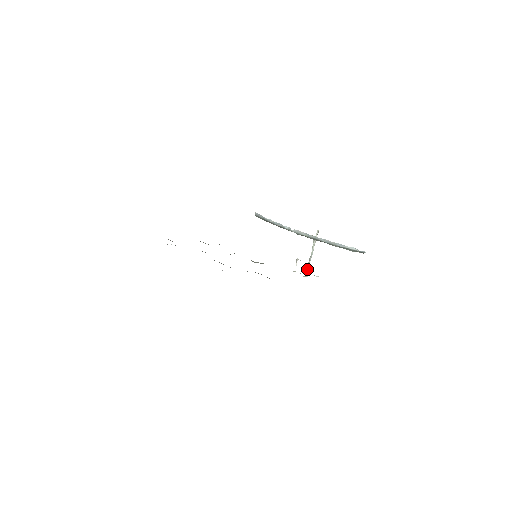
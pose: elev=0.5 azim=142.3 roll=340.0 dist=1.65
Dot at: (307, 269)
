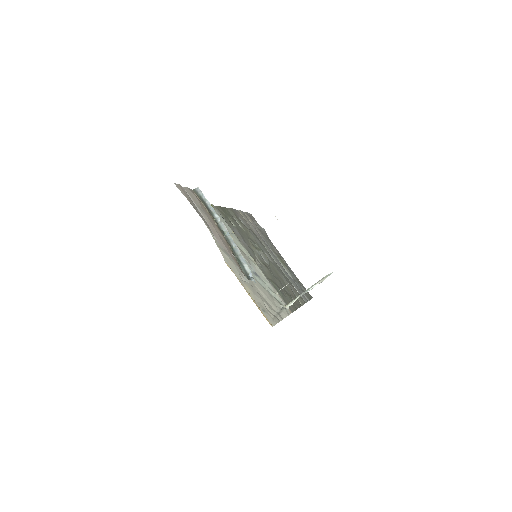
Dot at: (292, 301)
